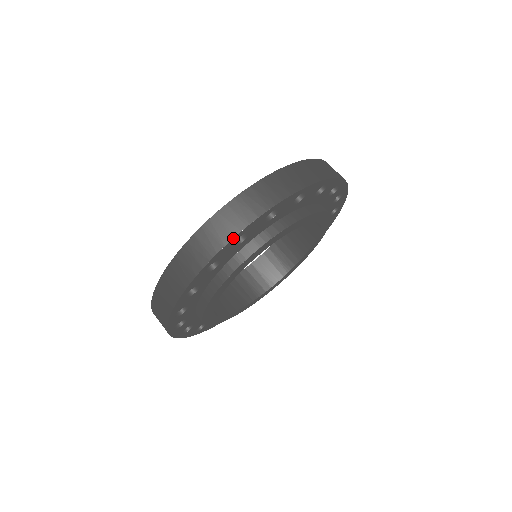
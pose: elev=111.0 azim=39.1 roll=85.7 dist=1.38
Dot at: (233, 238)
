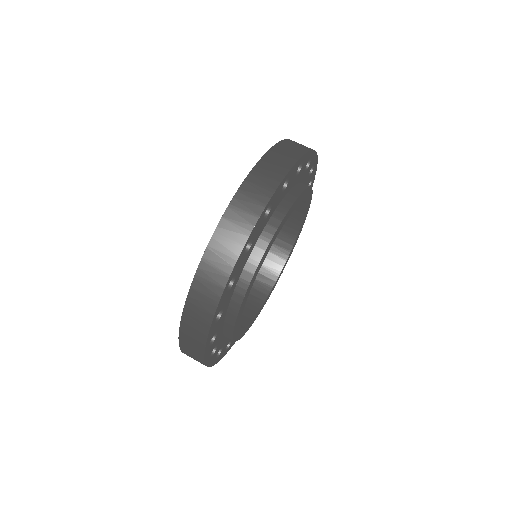
Dot at: (265, 207)
